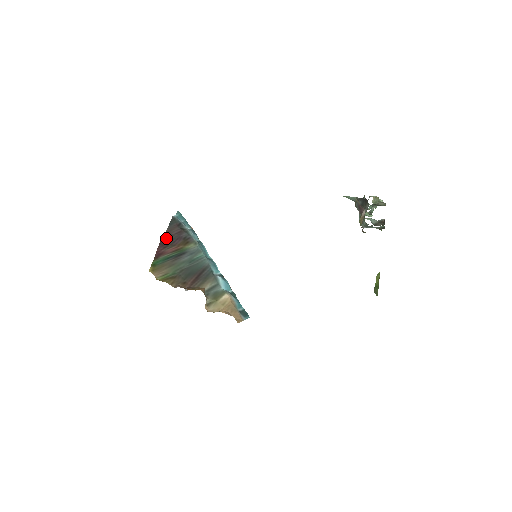
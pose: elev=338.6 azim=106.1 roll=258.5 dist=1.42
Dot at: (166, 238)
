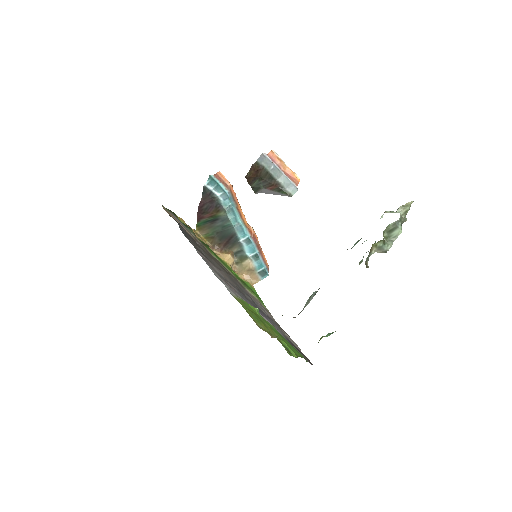
Dot at: (202, 206)
